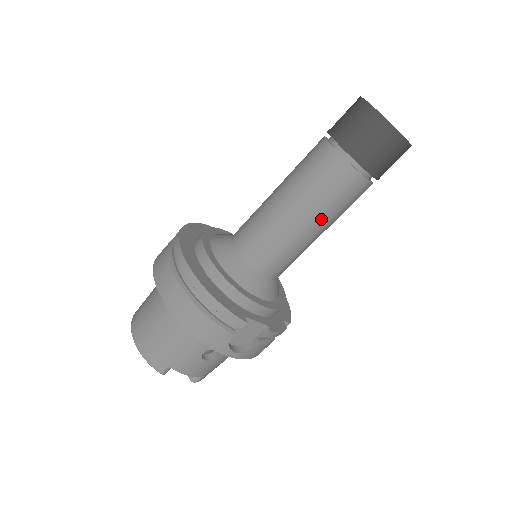
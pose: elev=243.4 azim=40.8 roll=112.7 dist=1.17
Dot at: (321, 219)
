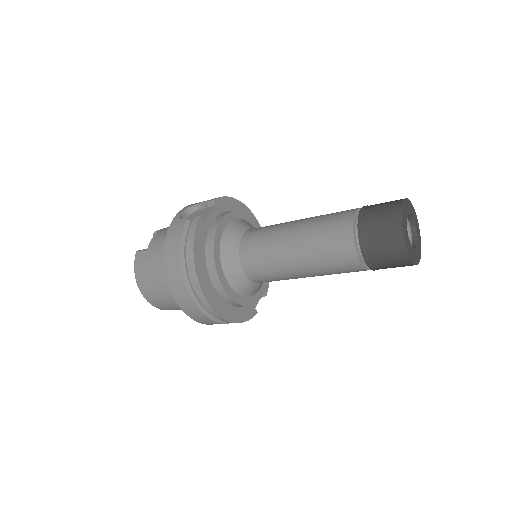
Dot at: occluded
